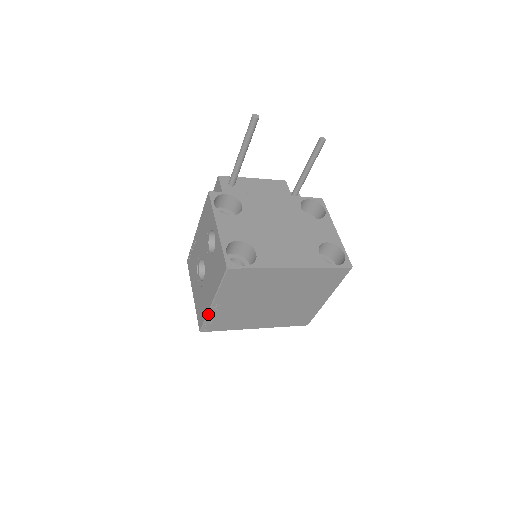
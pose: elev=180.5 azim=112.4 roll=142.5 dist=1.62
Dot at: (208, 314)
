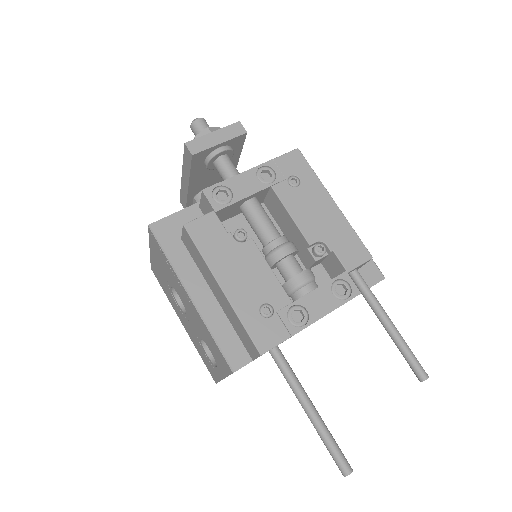
Dot at: occluded
